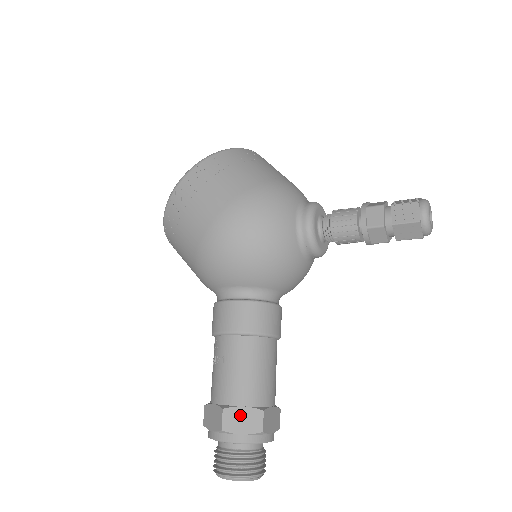
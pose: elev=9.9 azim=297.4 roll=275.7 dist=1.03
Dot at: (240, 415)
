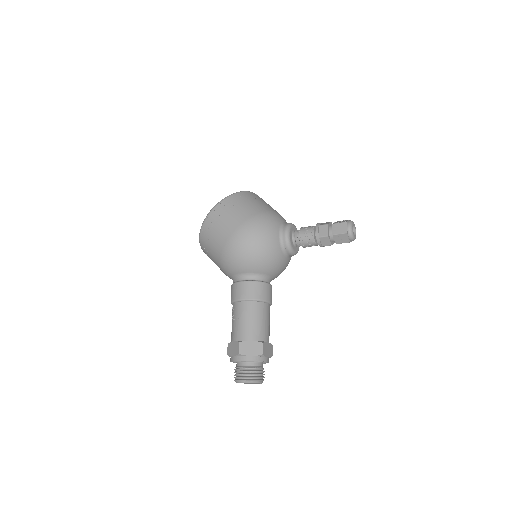
Dot at: (249, 345)
